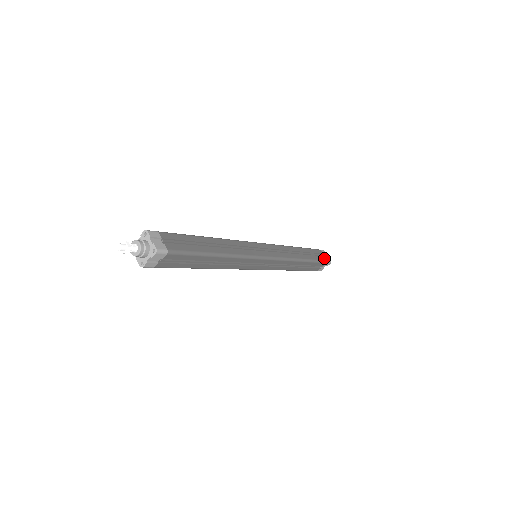
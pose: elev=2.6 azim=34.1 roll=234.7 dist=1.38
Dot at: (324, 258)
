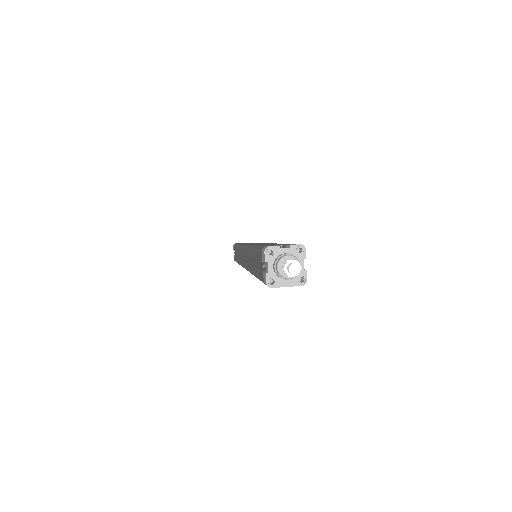
Dot at: occluded
